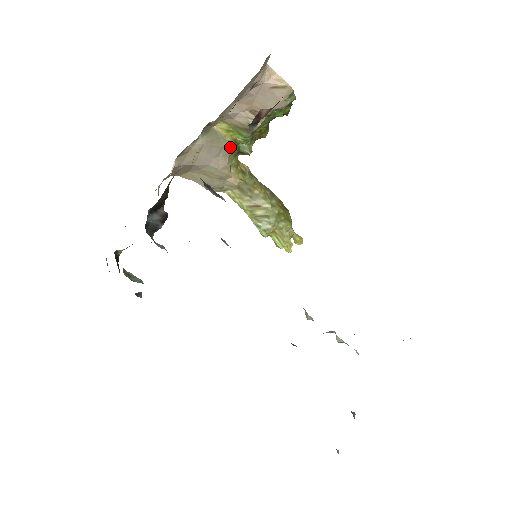
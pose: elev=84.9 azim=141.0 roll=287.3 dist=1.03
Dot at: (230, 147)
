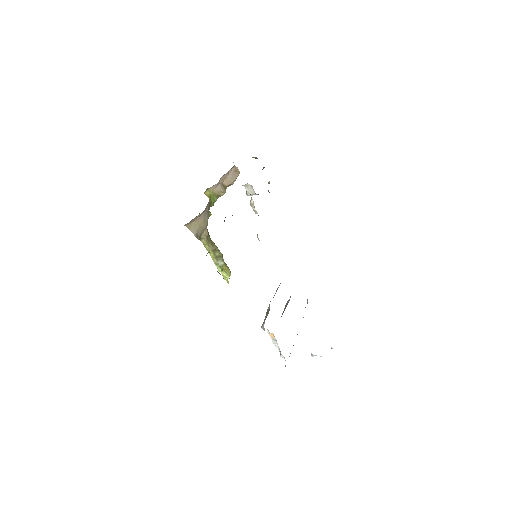
Dot at: occluded
